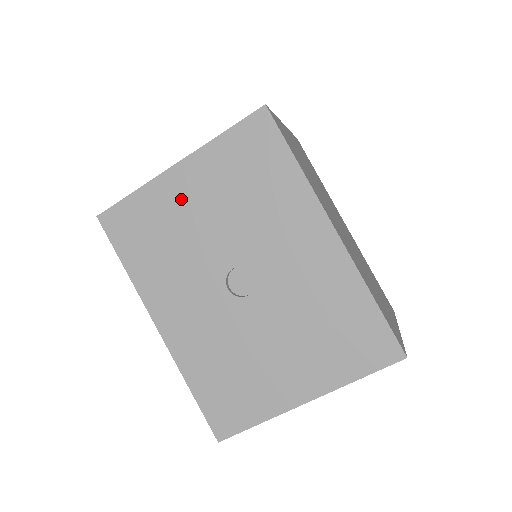
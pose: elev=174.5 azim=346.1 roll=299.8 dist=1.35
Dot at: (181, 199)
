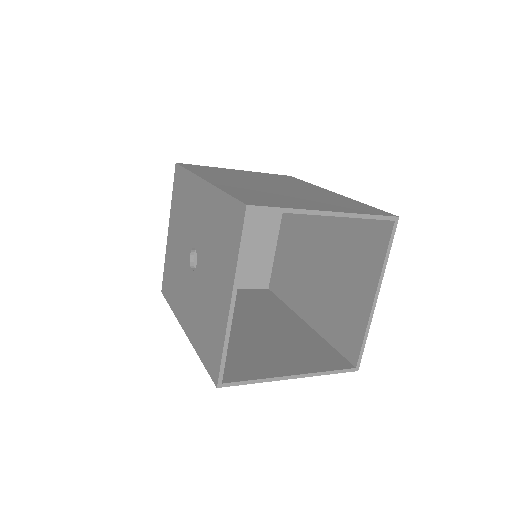
Dot at: (173, 245)
